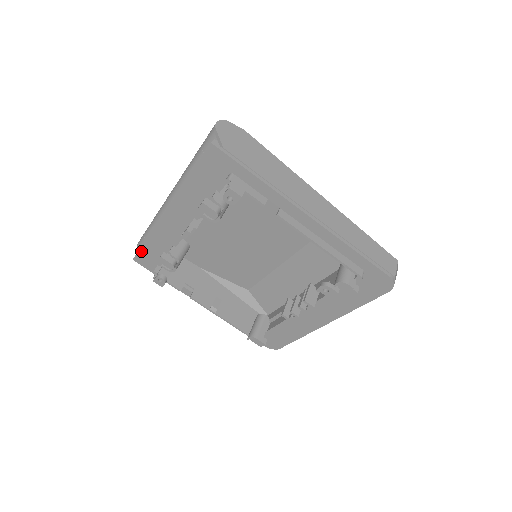
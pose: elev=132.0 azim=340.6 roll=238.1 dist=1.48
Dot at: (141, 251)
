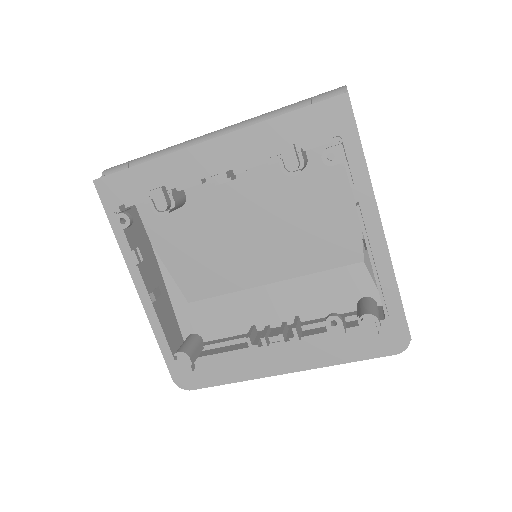
Dot at: (120, 174)
